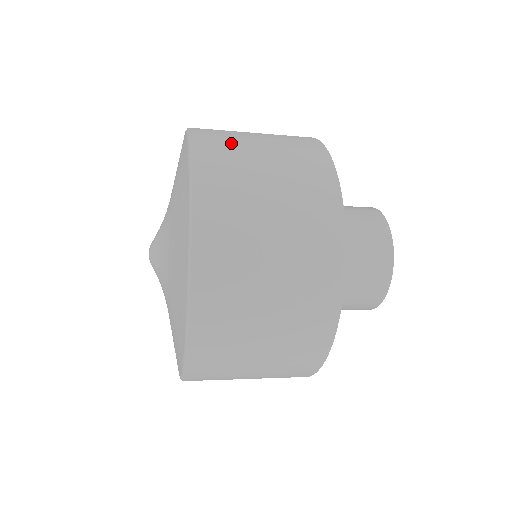
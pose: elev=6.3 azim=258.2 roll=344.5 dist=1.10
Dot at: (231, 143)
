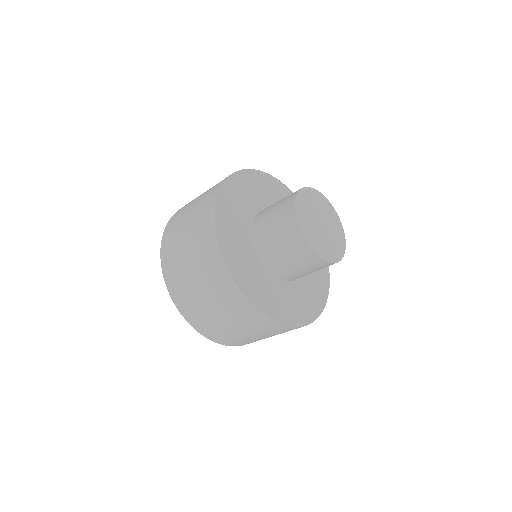
Dot at: (175, 232)
